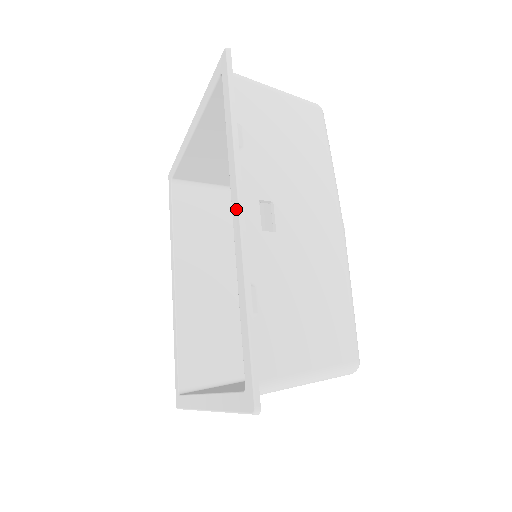
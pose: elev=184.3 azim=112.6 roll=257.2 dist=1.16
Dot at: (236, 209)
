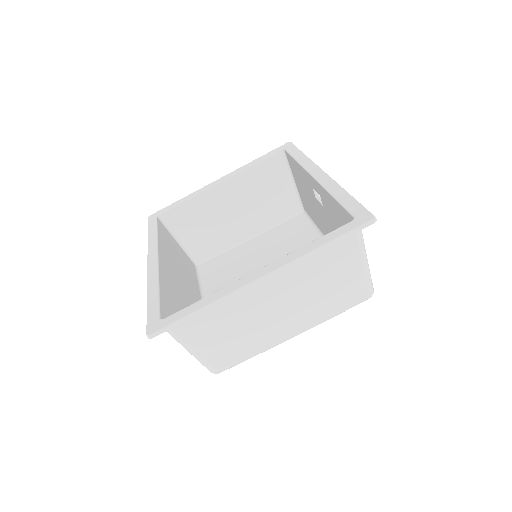
Dot at: (319, 172)
